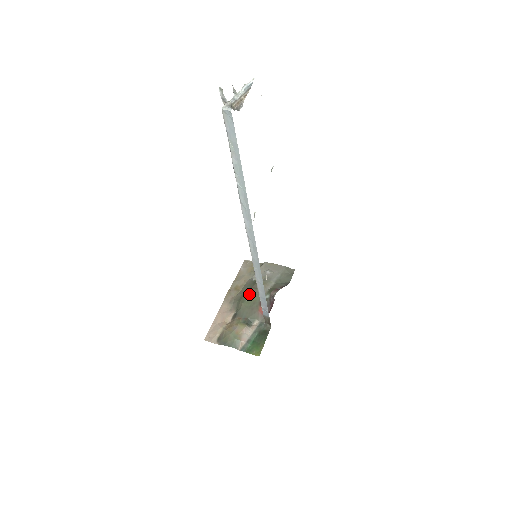
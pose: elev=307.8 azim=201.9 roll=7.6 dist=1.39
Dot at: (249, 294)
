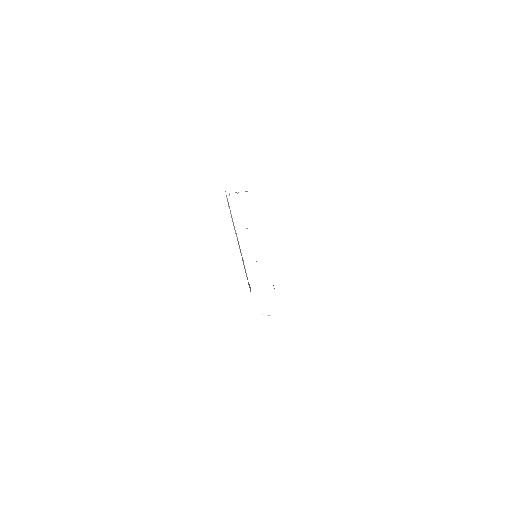
Dot at: occluded
